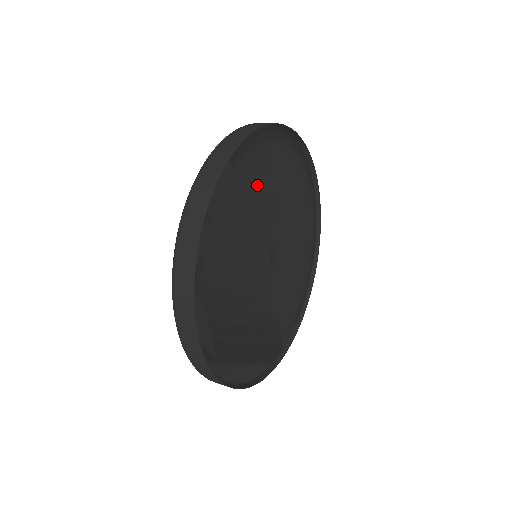
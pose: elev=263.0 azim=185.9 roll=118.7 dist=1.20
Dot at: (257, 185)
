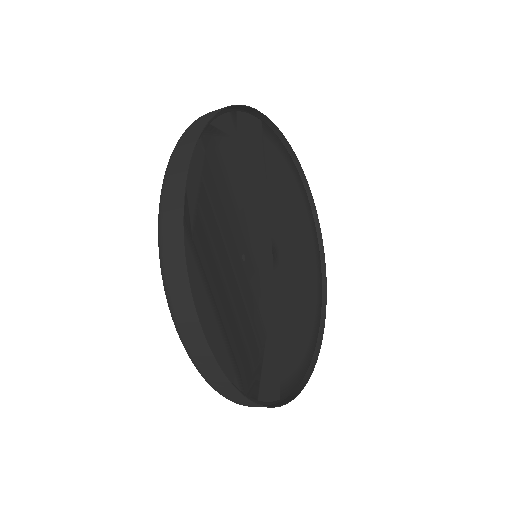
Dot at: (276, 176)
